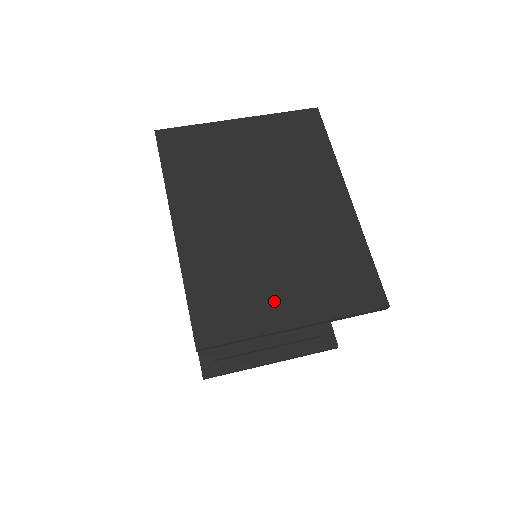
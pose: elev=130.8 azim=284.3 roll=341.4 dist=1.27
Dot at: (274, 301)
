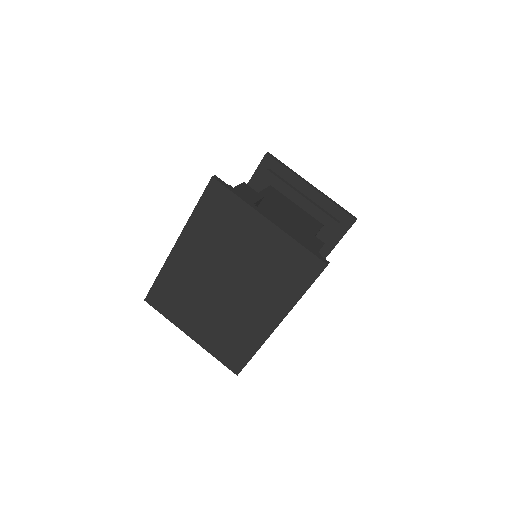
Dot at: (191, 320)
